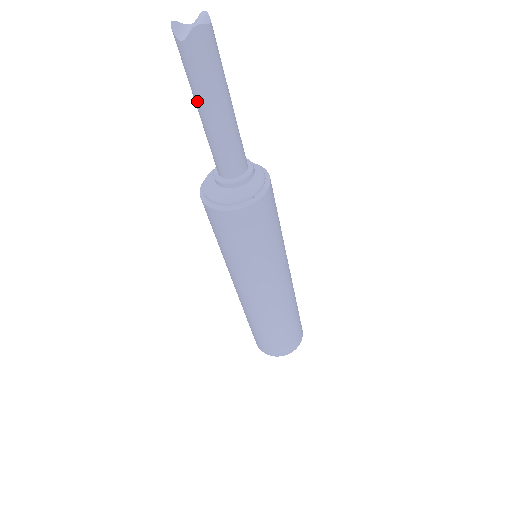
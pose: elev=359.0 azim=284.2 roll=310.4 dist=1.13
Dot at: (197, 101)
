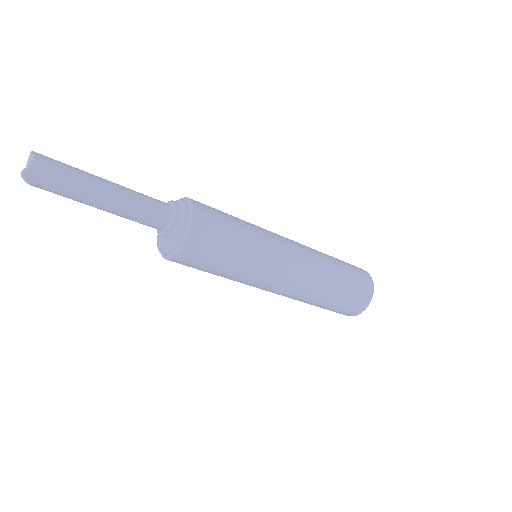
Dot at: occluded
